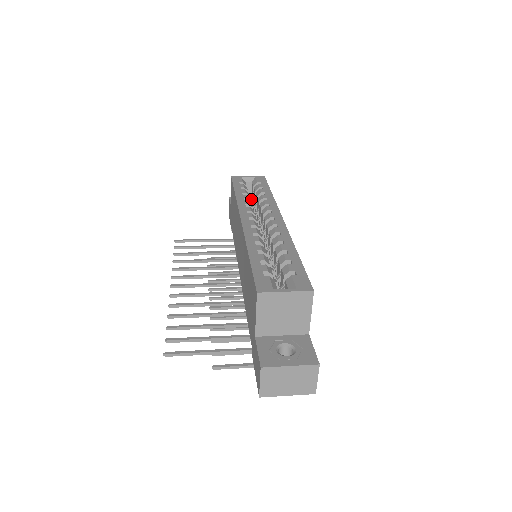
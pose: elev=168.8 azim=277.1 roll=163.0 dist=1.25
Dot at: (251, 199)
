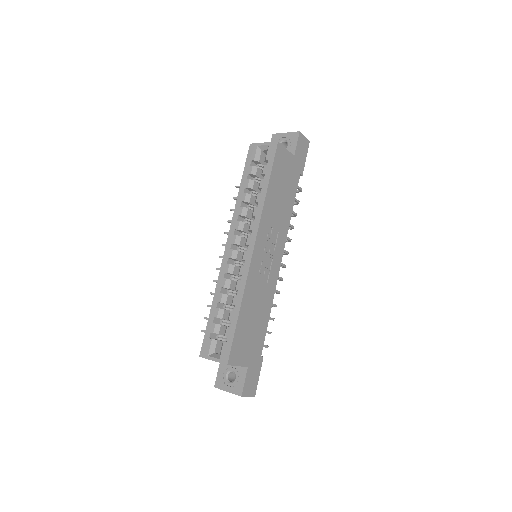
Dot at: occluded
